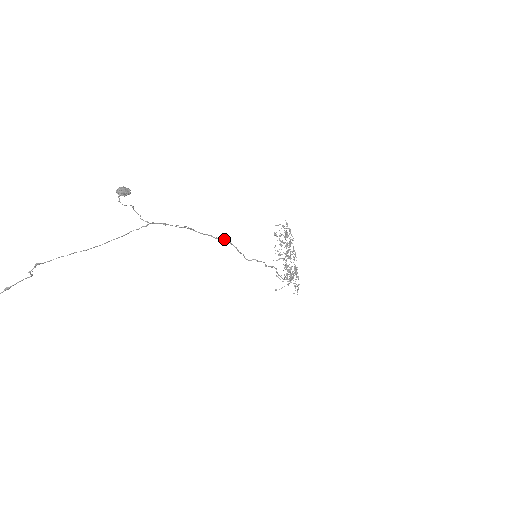
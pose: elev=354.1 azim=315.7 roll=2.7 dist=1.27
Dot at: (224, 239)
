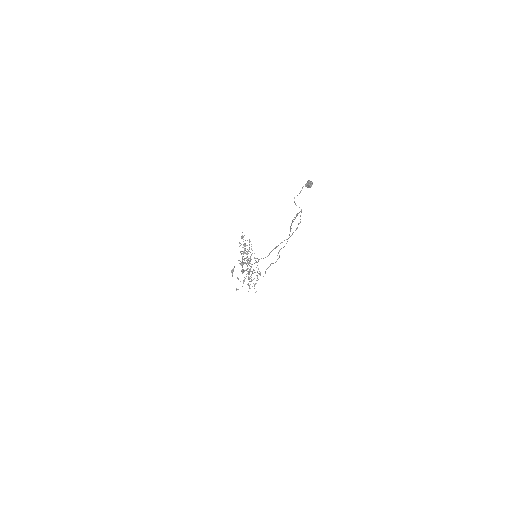
Dot at: (289, 234)
